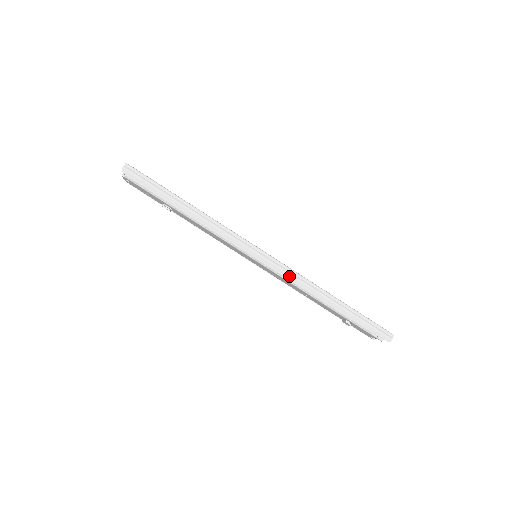
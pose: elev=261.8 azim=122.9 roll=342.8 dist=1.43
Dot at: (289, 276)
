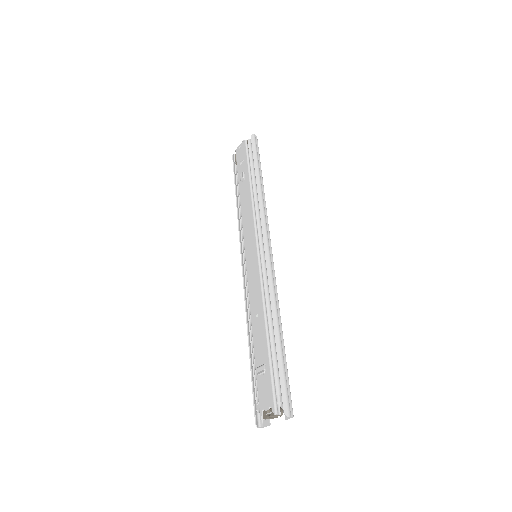
Dot at: (270, 279)
